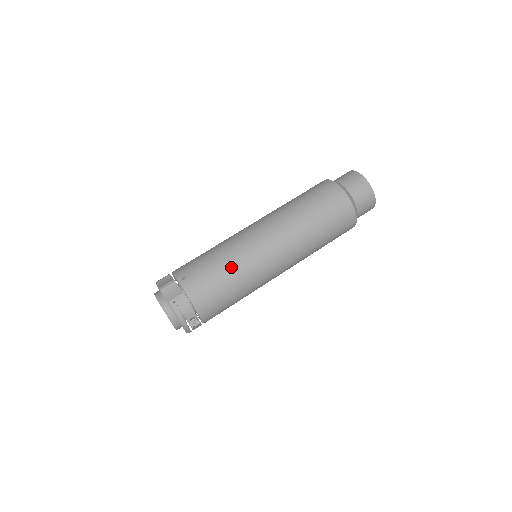
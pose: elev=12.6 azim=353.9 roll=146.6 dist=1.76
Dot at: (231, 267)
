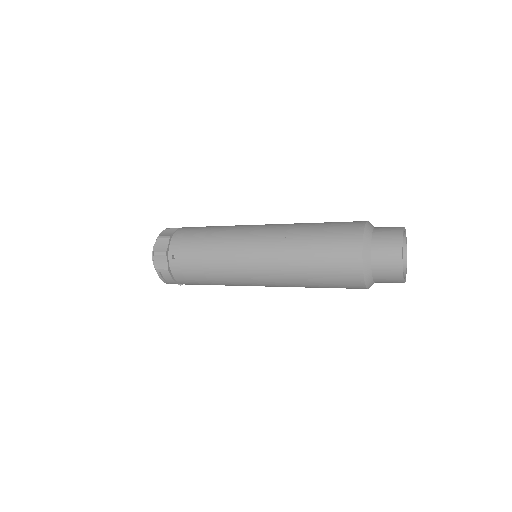
Dot at: (214, 273)
